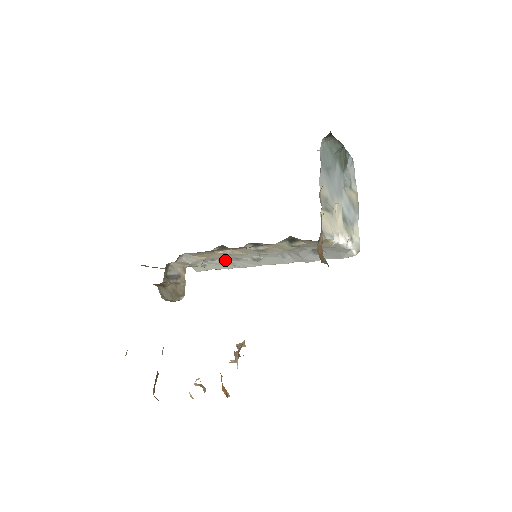
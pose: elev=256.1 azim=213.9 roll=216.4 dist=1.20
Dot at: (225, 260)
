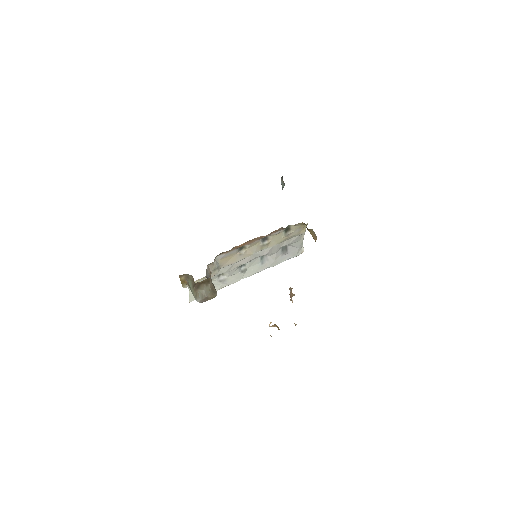
Dot at: (220, 278)
